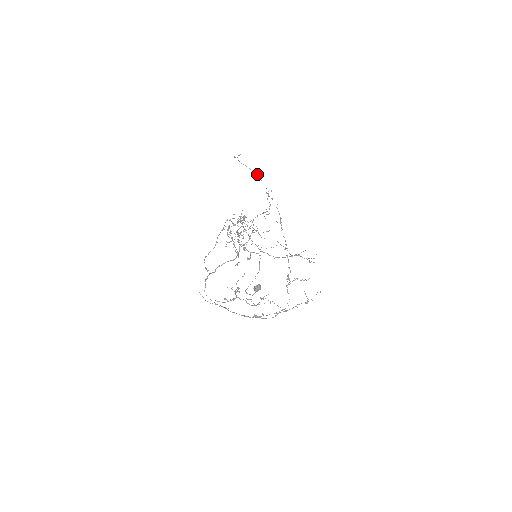
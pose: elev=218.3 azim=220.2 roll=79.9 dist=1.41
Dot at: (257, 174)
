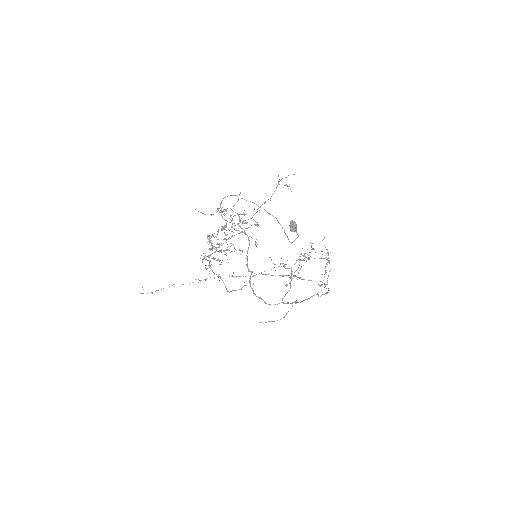
Dot at: (172, 285)
